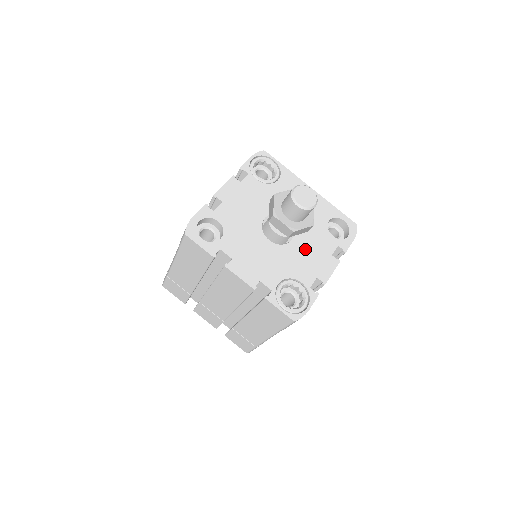
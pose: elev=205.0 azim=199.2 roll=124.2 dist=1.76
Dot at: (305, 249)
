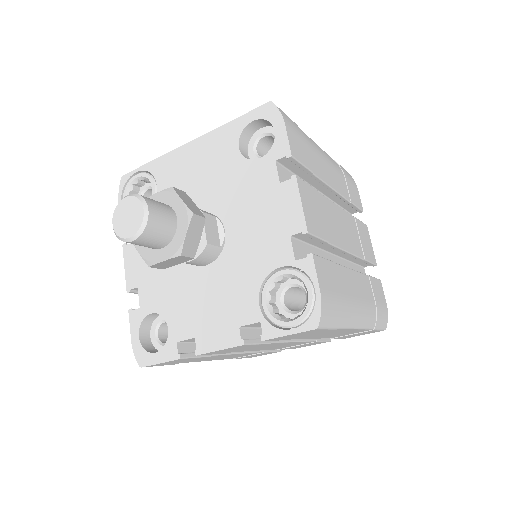
Dot at: (247, 221)
